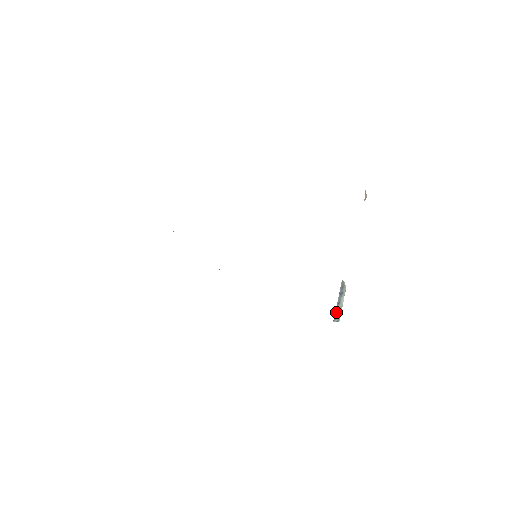
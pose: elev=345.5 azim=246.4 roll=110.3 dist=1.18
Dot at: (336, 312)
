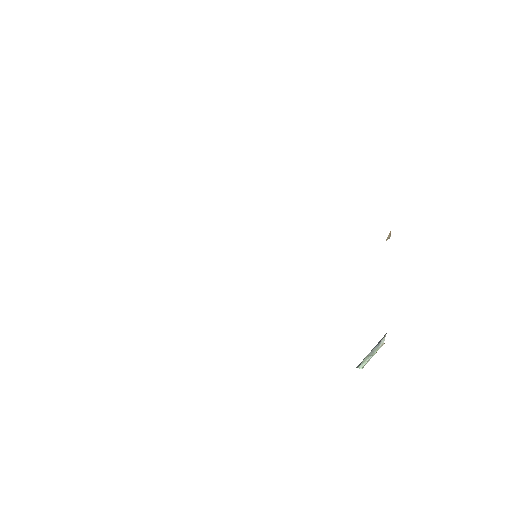
Dot at: (363, 359)
